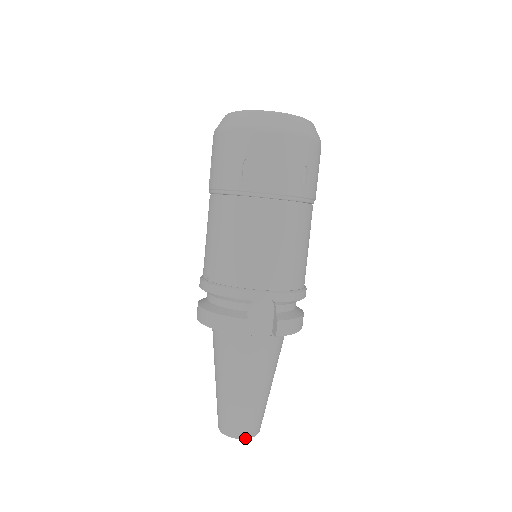
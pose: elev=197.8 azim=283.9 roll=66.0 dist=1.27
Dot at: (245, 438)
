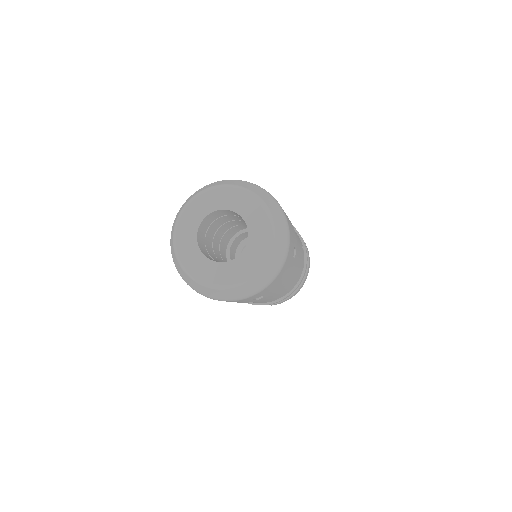
Dot at: occluded
